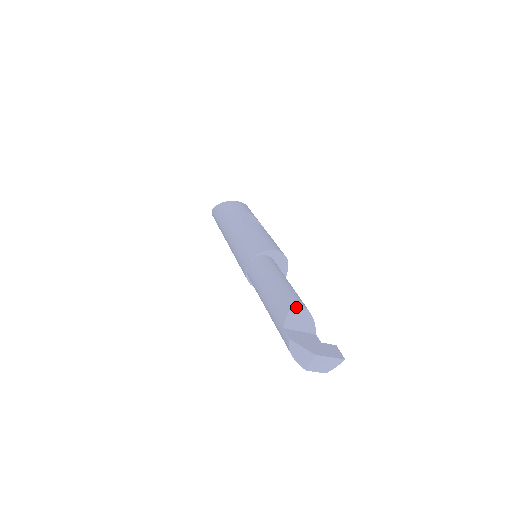
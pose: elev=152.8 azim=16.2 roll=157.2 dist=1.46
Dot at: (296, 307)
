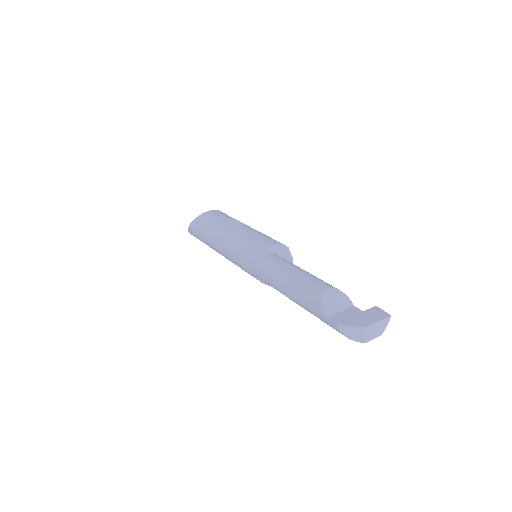
Dot at: (326, 293)
